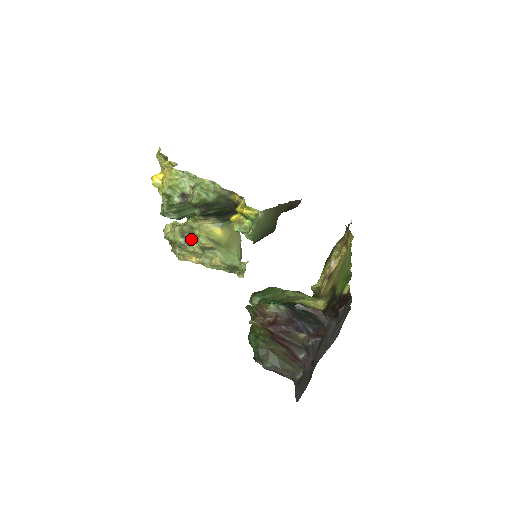
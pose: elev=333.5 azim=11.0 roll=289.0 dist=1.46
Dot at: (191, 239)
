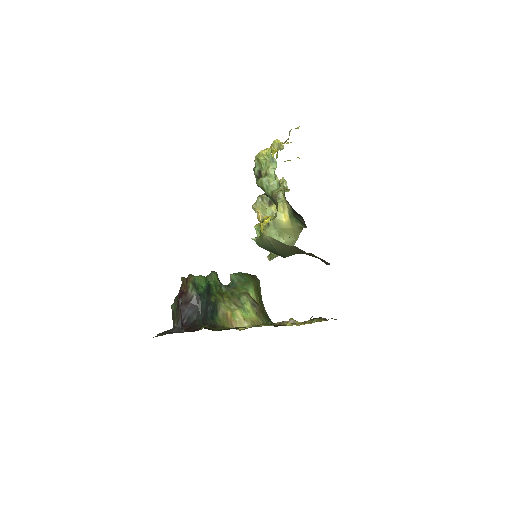
Dot at: occluded
